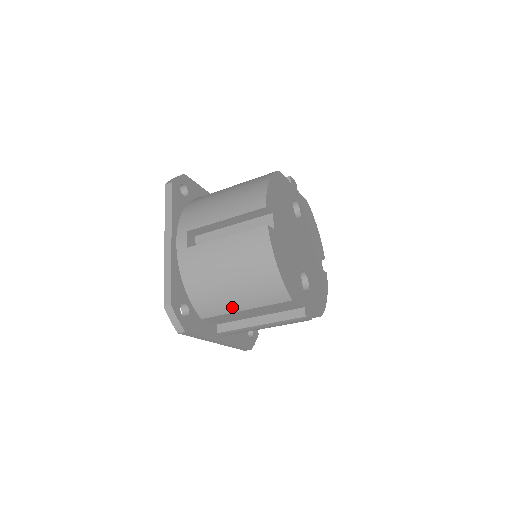
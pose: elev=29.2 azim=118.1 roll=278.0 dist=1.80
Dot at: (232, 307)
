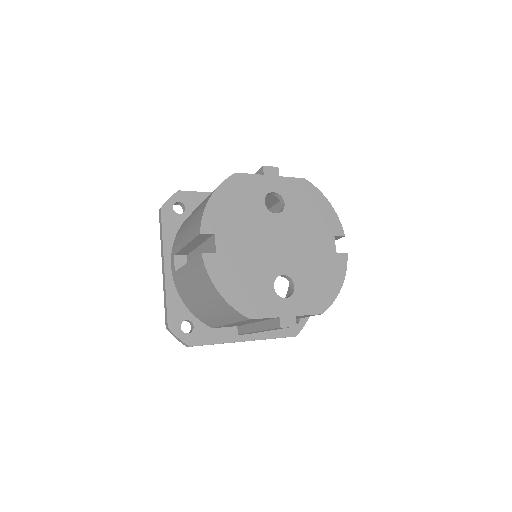
Dot at: (220, 322)
